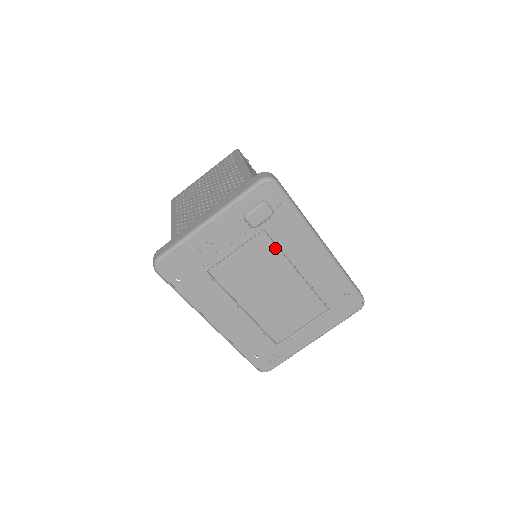
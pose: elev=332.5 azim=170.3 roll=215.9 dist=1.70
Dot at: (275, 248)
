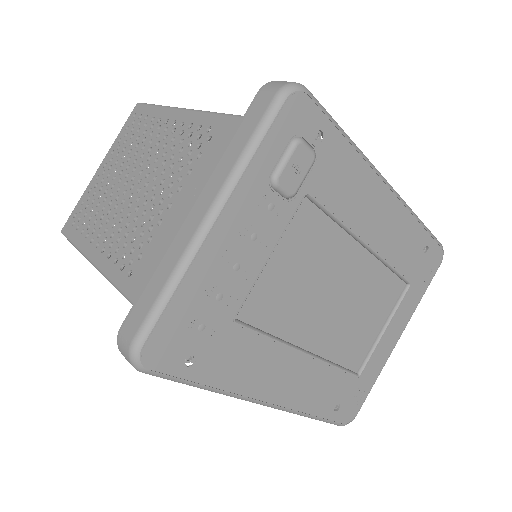
Dot at: (326, 221)
